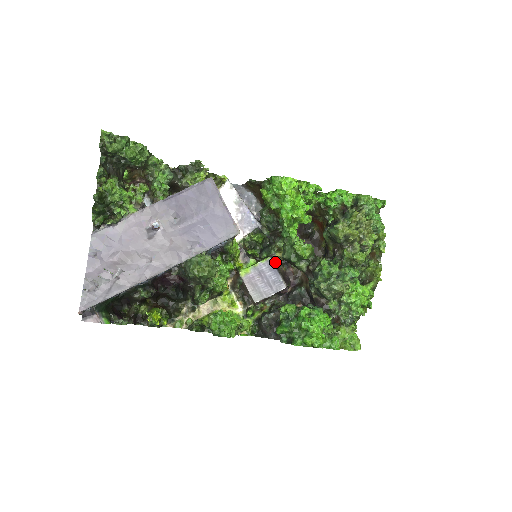
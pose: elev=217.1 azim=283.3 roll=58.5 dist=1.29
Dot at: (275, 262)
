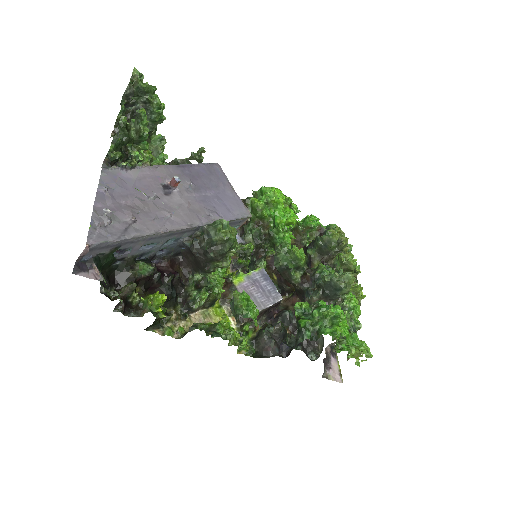
Dot at: occluded
